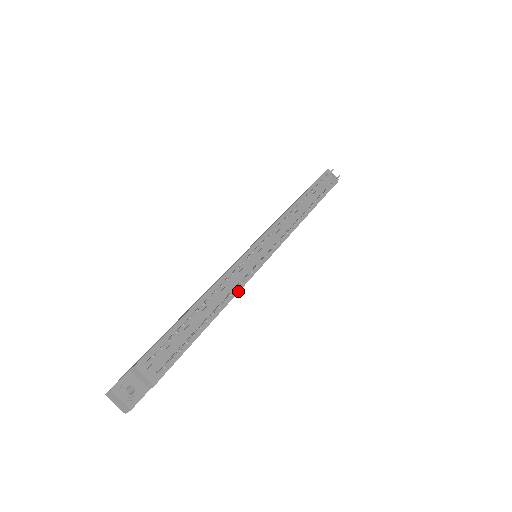
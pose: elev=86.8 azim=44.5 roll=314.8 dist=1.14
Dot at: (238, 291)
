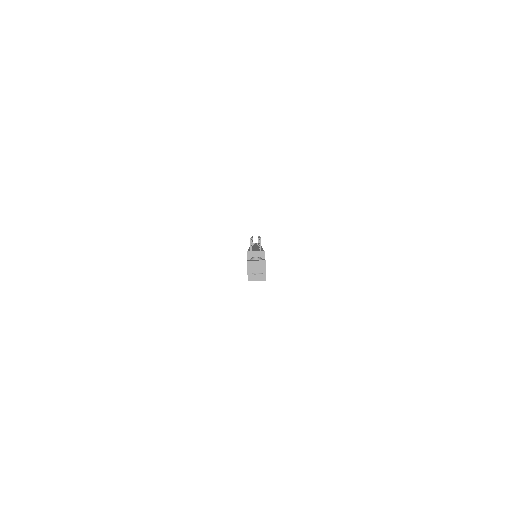
Dot at: occluded
